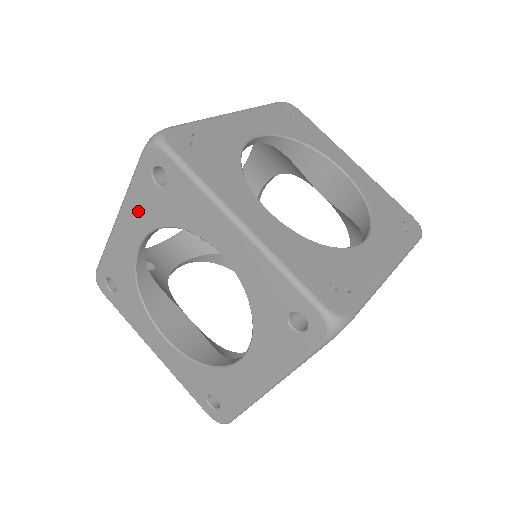
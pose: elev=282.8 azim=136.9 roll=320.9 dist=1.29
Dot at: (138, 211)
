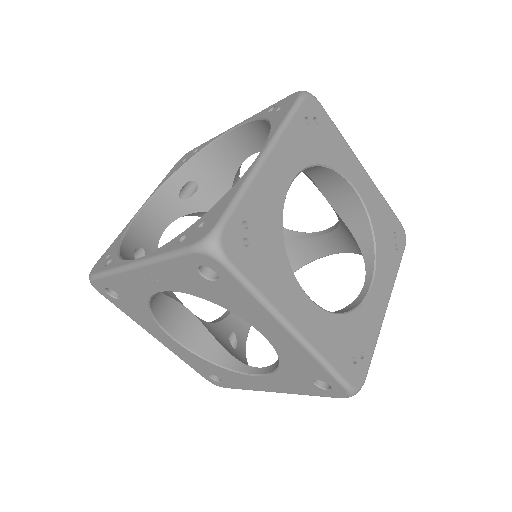
Dot at: (169, 277)
